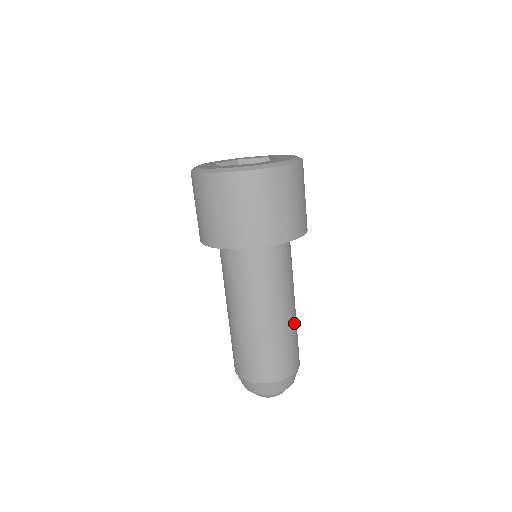
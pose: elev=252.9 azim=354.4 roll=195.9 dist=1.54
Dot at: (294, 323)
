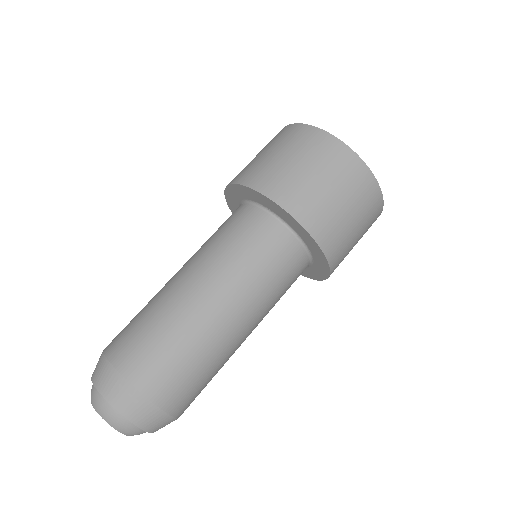
Dot at: (221, 348)
